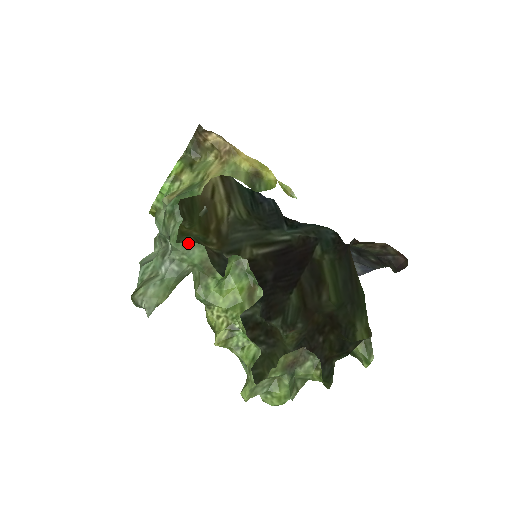
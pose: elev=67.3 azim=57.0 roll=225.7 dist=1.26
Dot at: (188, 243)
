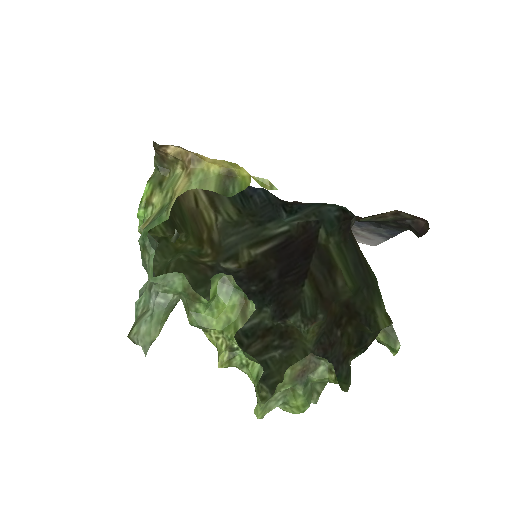
Dot at: (165, 275)
